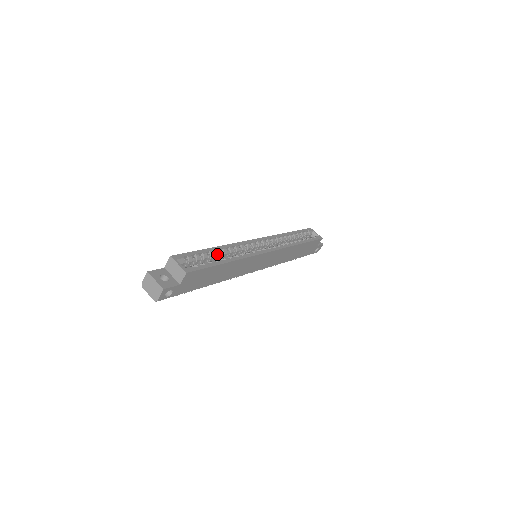
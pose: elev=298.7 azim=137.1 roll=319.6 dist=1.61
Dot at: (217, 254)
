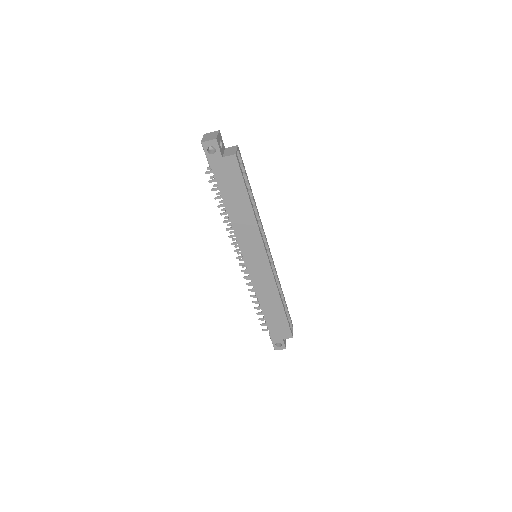
Dot at: (250, 198)
